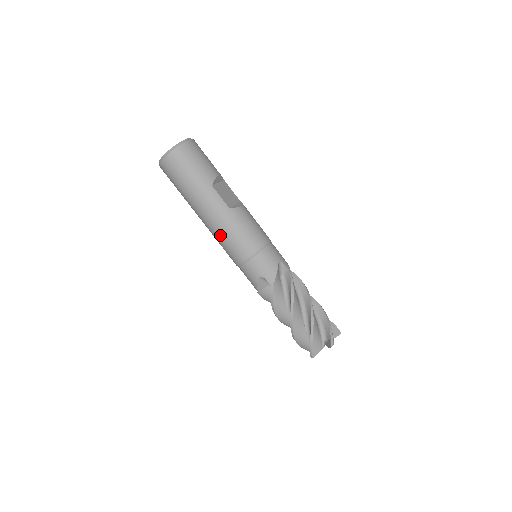
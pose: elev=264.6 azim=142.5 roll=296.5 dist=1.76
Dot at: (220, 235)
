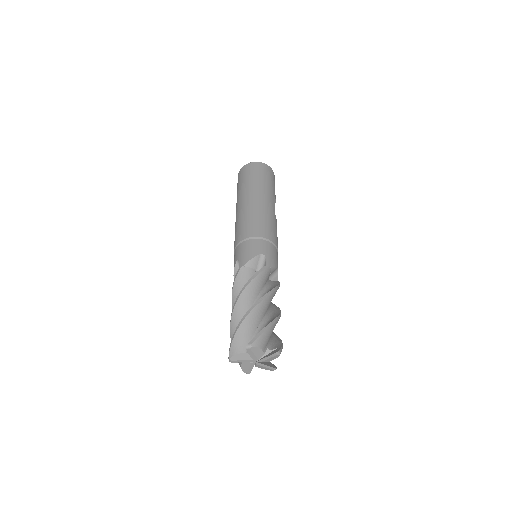
Dot at: (256, 213)
